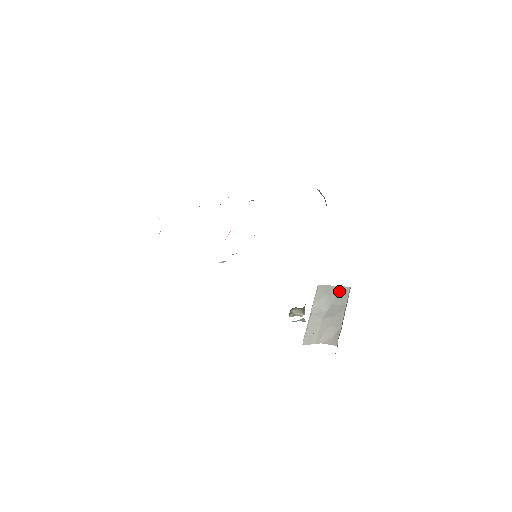
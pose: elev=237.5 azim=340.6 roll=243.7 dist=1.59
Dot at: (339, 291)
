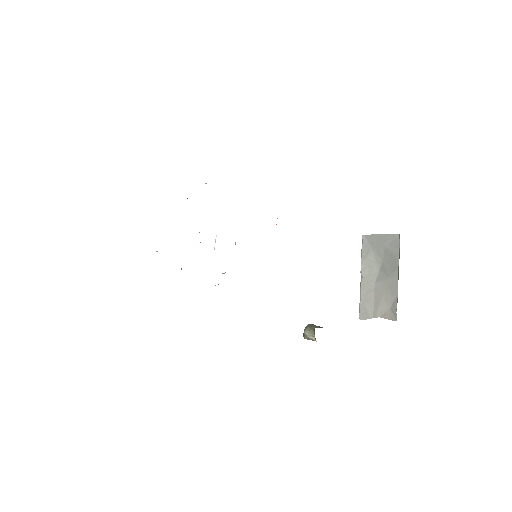
Dot at: (387, 242)
